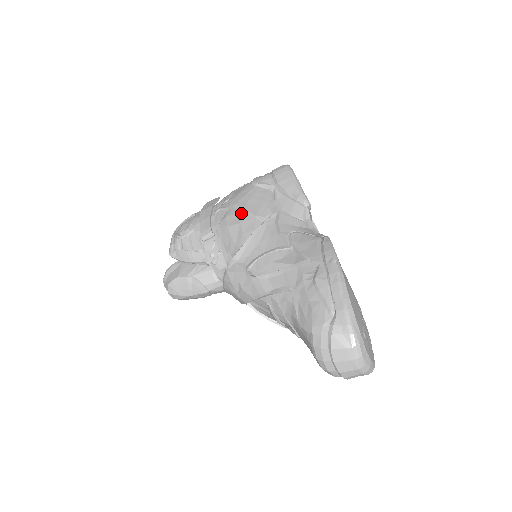
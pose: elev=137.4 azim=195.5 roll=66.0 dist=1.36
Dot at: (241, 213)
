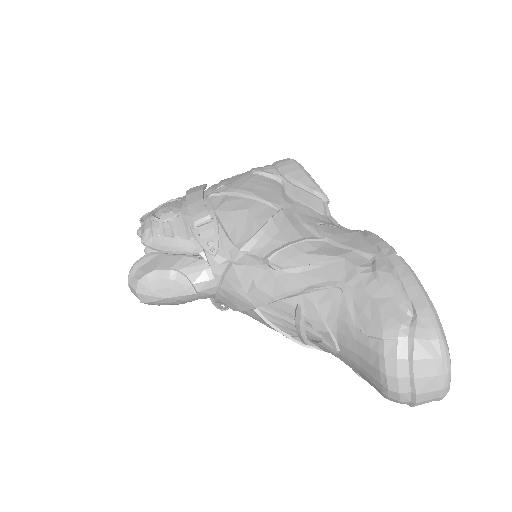
Dot at: (247, 198)
